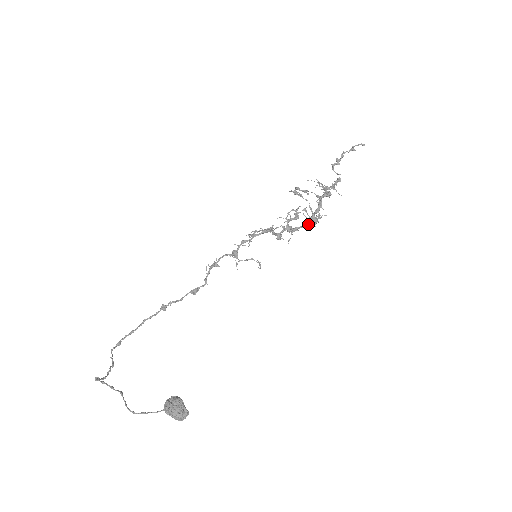
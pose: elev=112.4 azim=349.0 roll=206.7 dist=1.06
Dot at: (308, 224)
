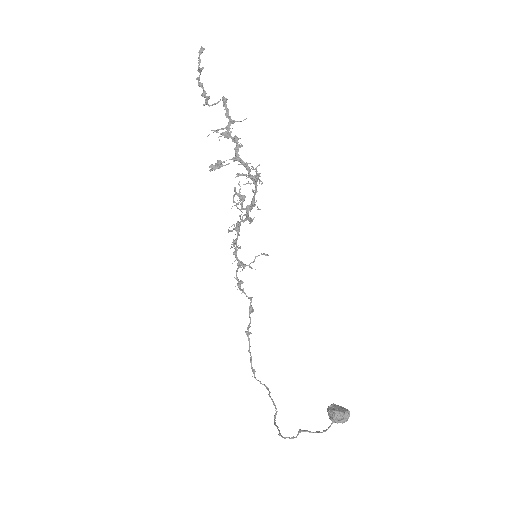
Dot at: (256, 186)
